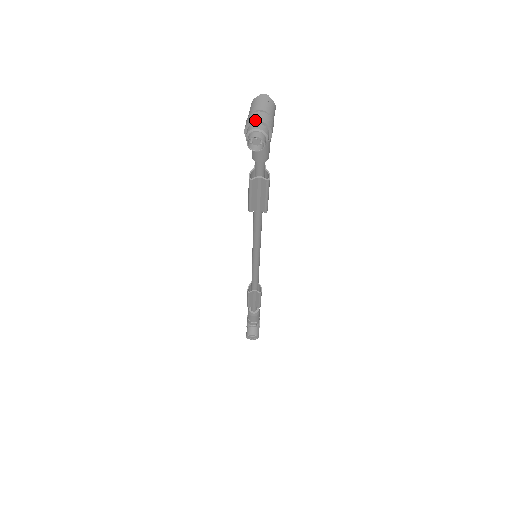
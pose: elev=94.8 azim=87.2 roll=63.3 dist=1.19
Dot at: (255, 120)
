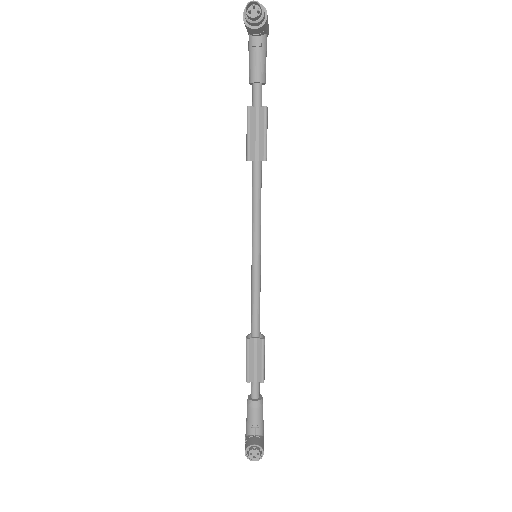
Dot at: occluded
